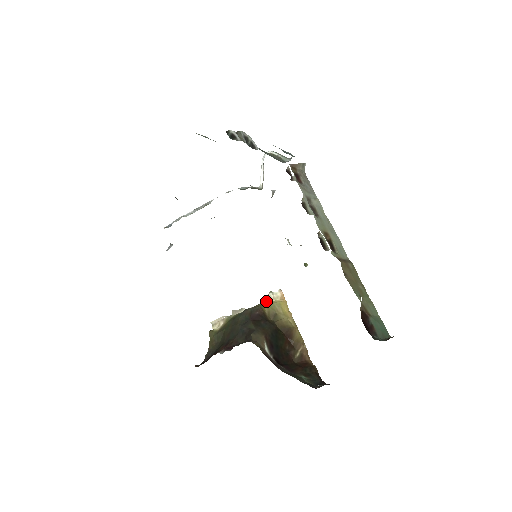
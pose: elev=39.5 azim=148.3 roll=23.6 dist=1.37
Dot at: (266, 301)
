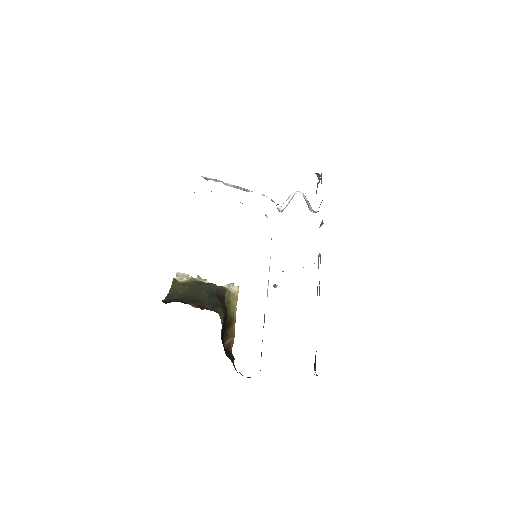
Dot at: (226, 287)
